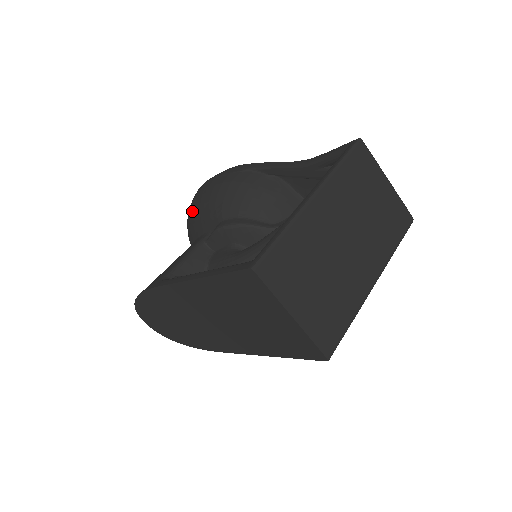
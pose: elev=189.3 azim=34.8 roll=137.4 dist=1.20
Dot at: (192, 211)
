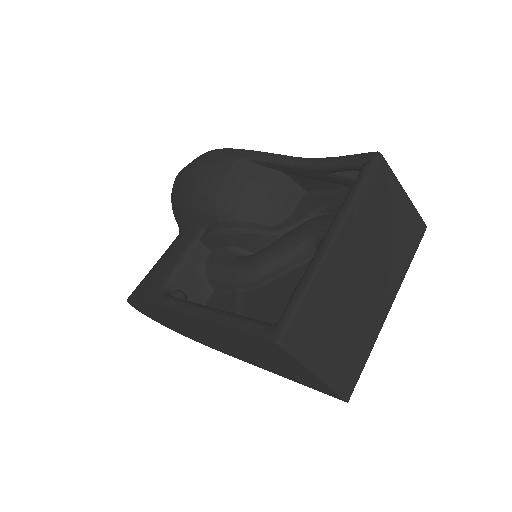
Dot at: (179, 197)
